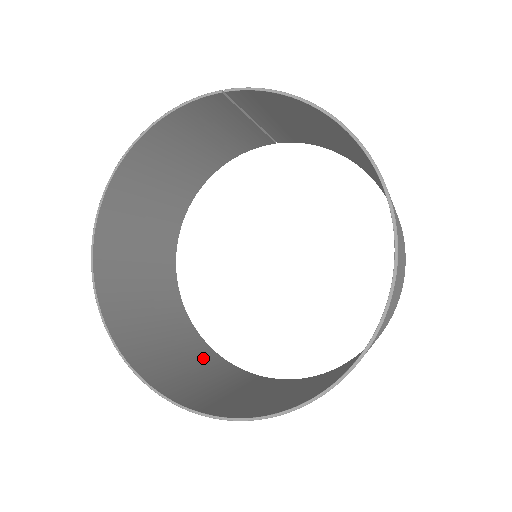
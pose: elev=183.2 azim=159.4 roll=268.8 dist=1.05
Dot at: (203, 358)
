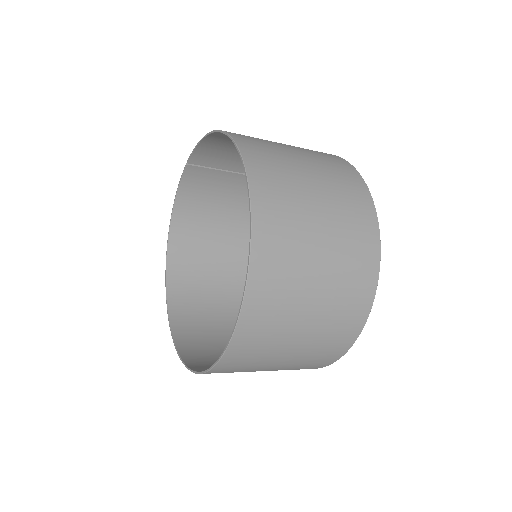
Dot at: occluded
